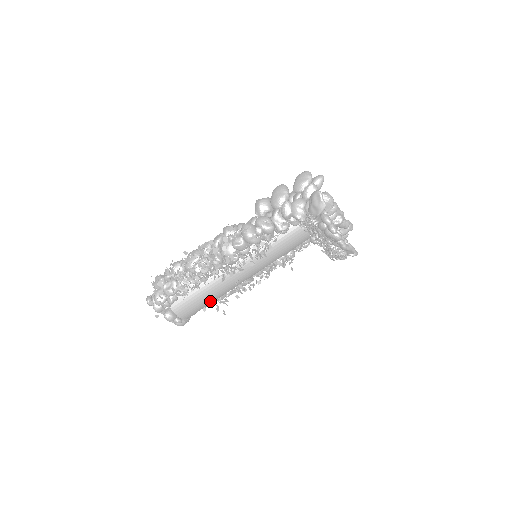
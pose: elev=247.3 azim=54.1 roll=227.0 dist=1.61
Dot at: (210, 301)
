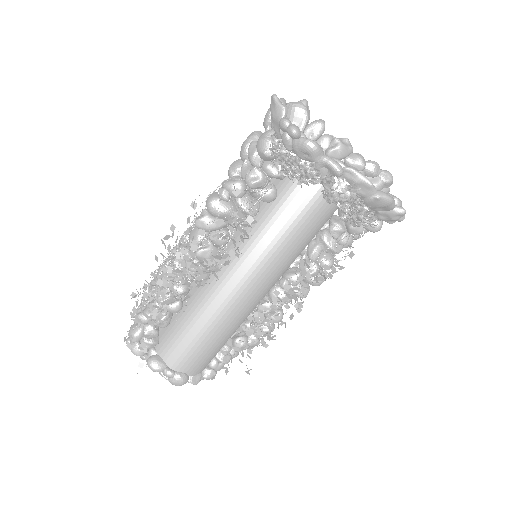
Dot at: (207, 338)
